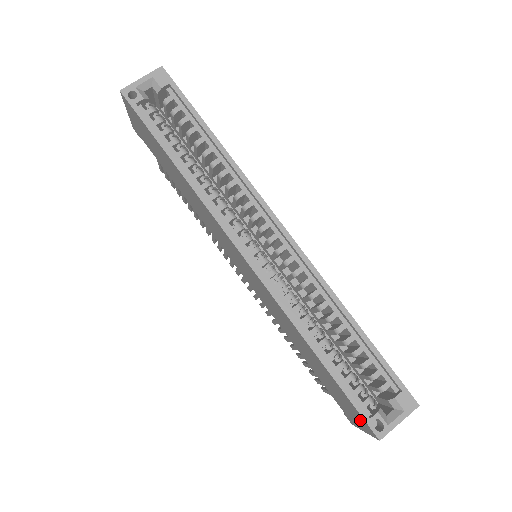
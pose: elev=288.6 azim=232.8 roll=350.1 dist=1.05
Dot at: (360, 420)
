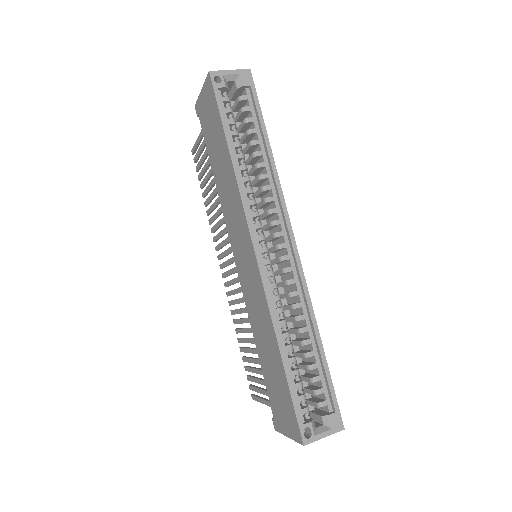
Dot at: (292, 424)
